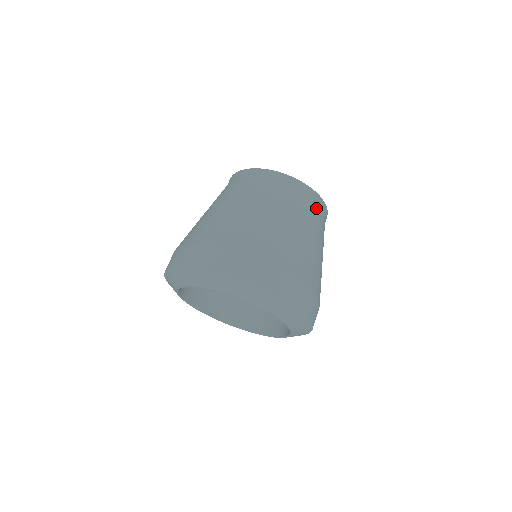
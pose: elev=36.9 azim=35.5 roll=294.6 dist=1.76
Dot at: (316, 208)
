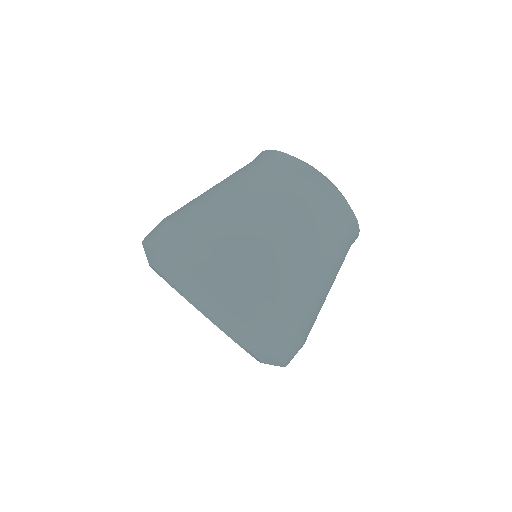
Dot at: occluded
